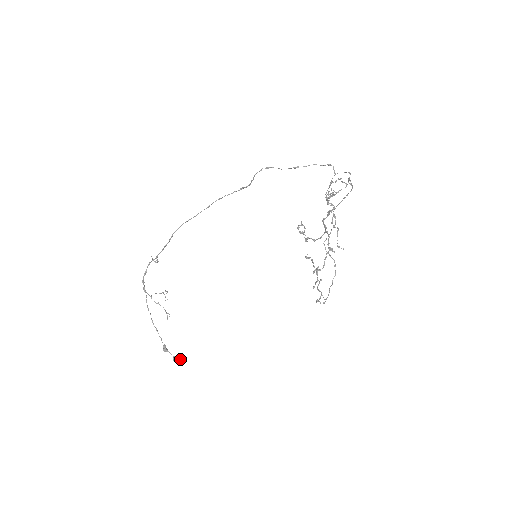
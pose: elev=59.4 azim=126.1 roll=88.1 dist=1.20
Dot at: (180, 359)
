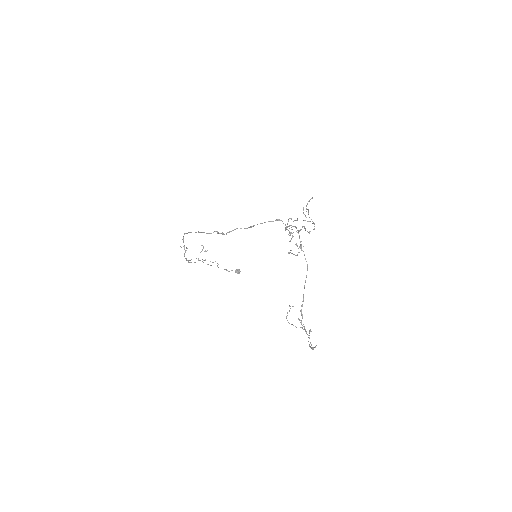
Dot at: occluded
